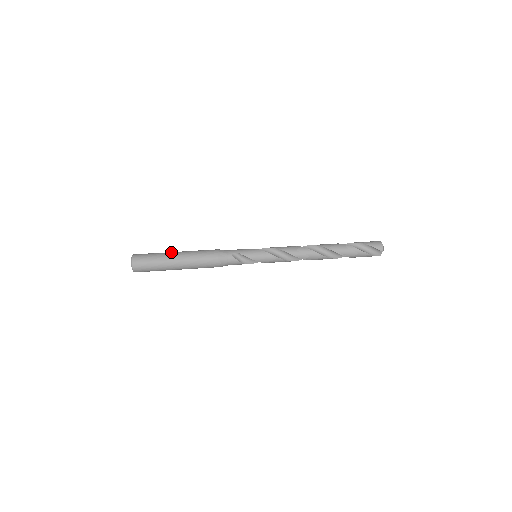
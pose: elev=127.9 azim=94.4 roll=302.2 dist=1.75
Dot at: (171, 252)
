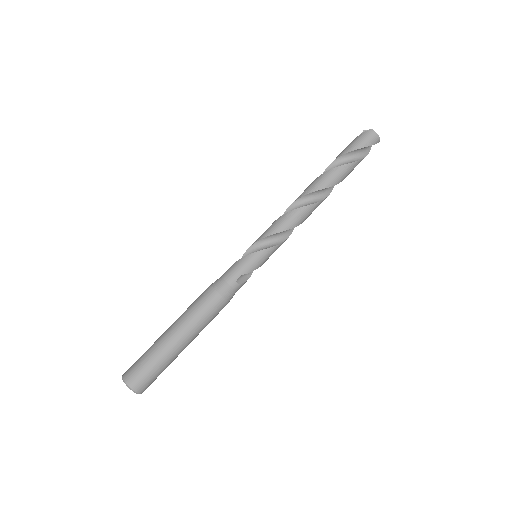
Dot at: (166, 340)
